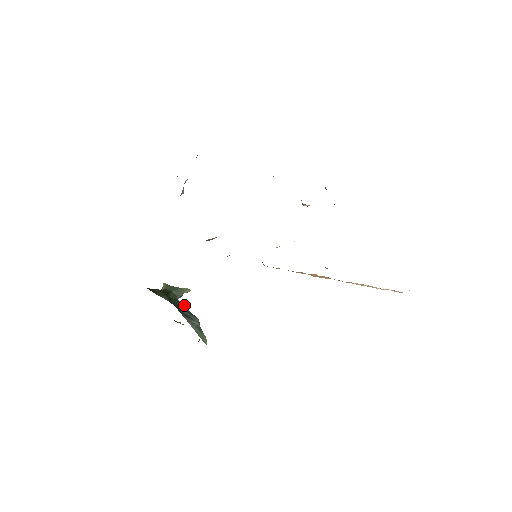
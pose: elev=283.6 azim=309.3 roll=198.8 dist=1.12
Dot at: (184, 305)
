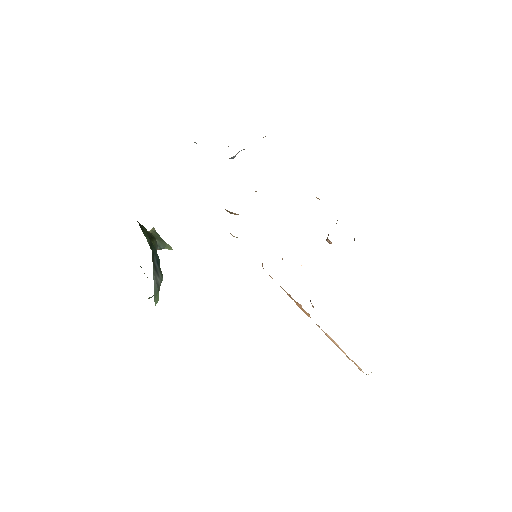
Dot at: occluded
